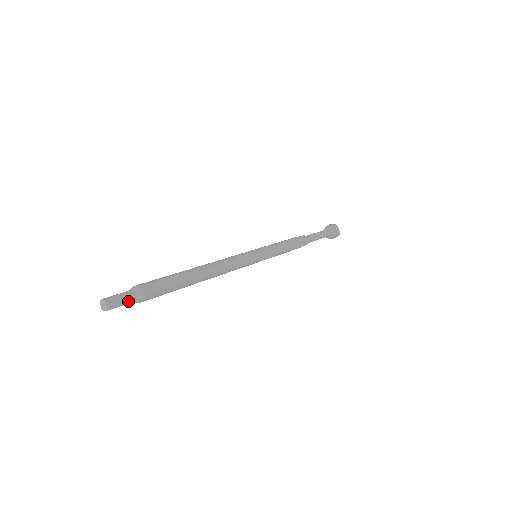
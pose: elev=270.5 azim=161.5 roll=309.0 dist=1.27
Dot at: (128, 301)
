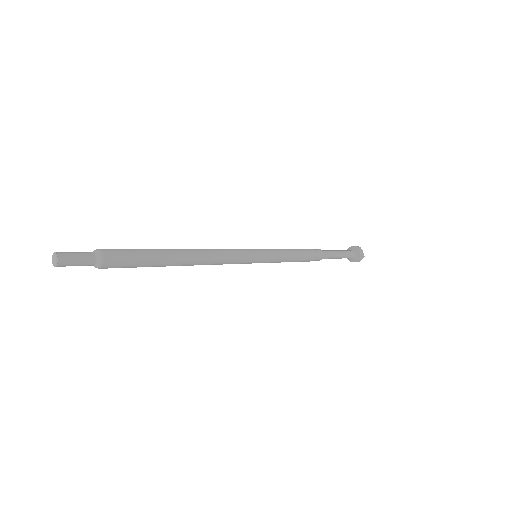
Dot at: (82, 265)
